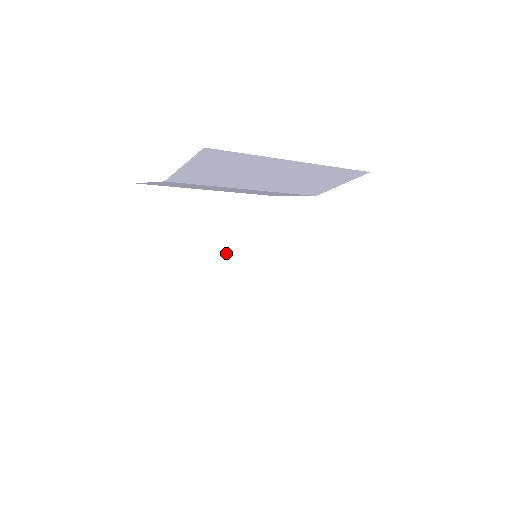
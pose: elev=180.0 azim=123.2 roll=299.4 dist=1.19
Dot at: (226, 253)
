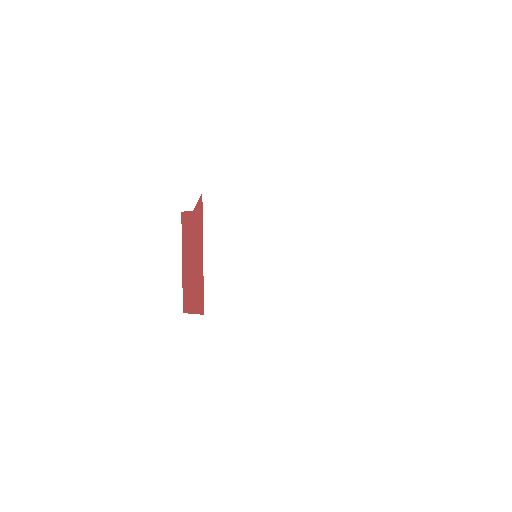
Dot at: (266, 239)
